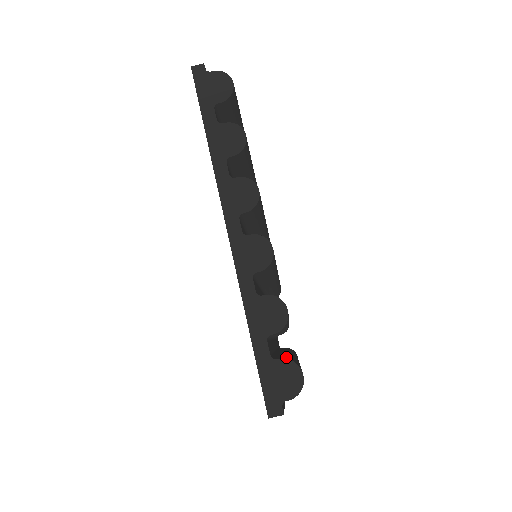
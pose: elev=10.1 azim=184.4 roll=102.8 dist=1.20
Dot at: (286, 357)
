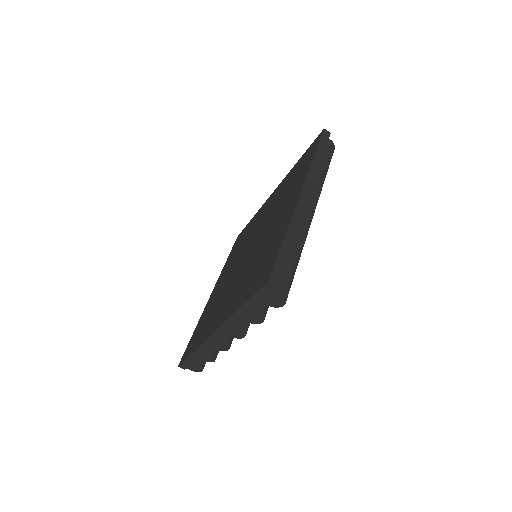
Dot at: occluded
